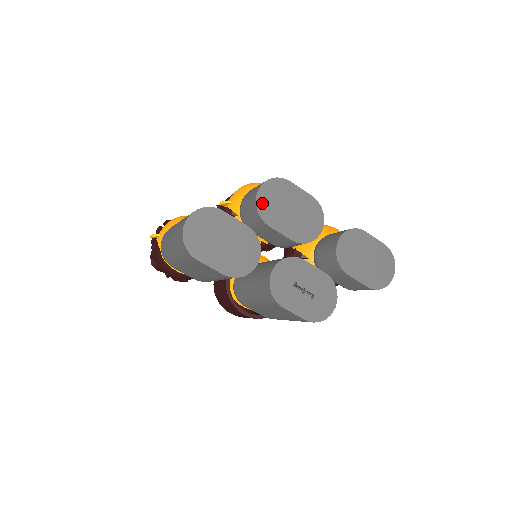
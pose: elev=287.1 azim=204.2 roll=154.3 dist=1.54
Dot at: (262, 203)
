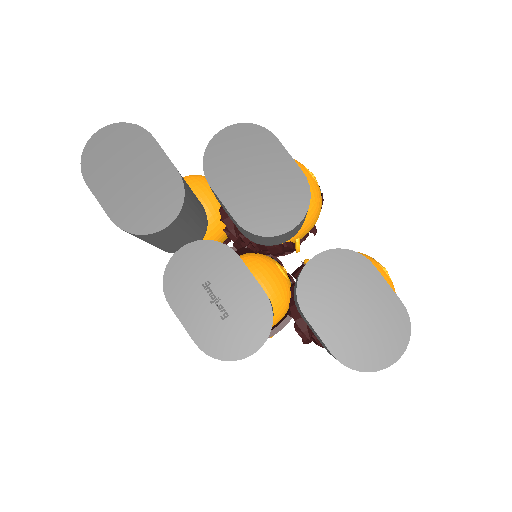
Dot at: (216, 150)
